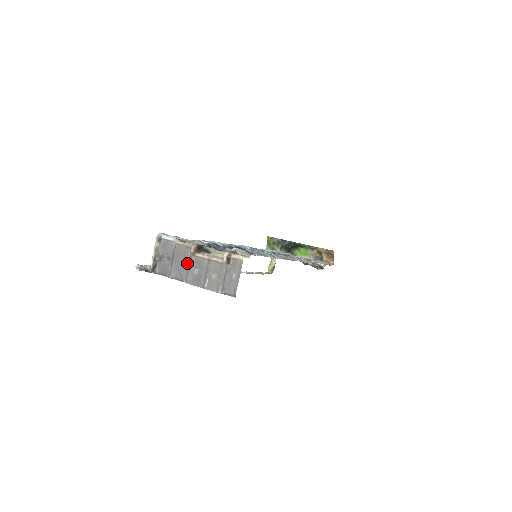
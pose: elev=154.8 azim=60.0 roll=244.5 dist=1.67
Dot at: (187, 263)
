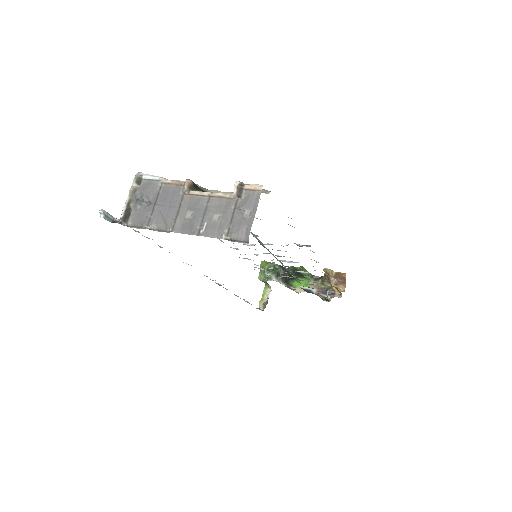
Dot at: (176, 205)
